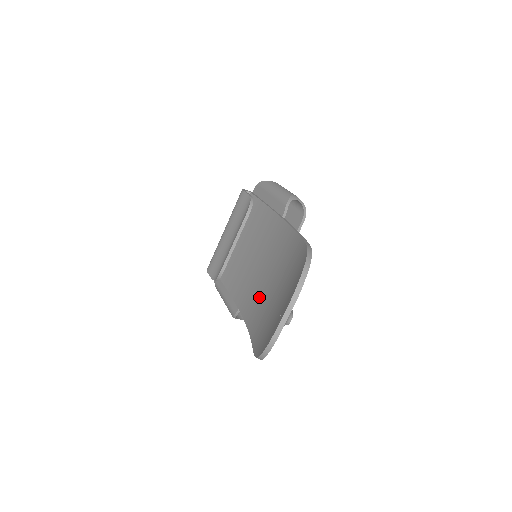
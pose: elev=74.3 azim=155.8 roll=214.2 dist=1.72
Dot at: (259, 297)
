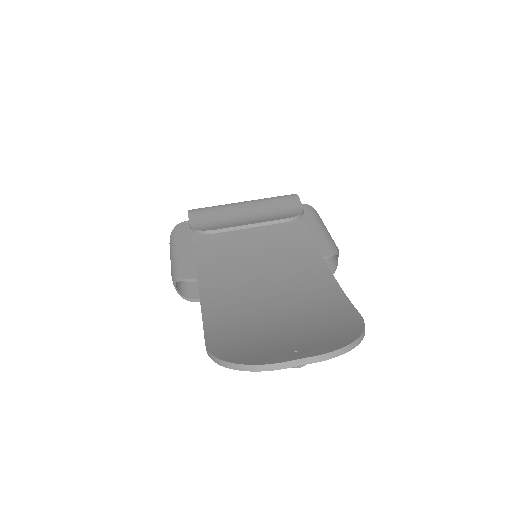
Dot at: (243, 297)
